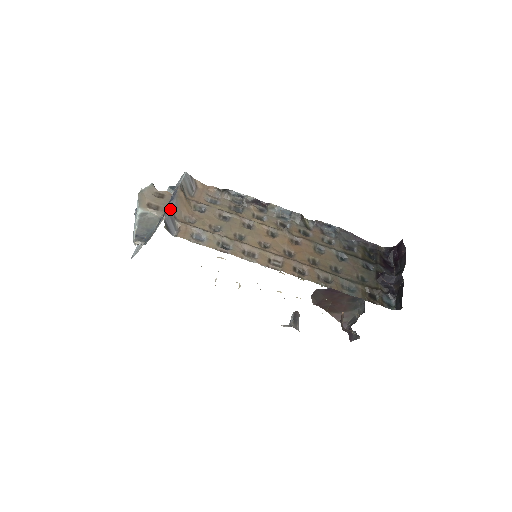
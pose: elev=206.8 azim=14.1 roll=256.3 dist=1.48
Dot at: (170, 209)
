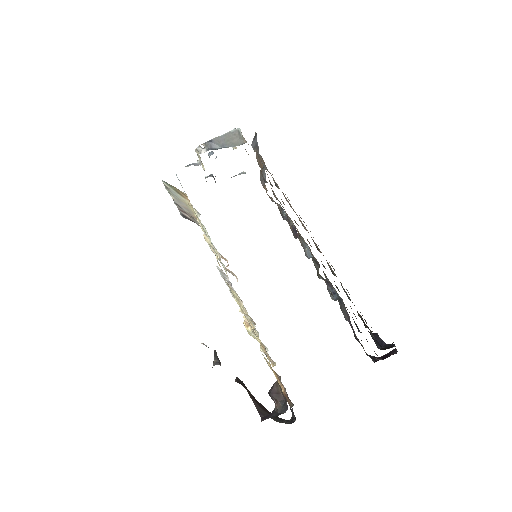
Dot at: (258, 146)
